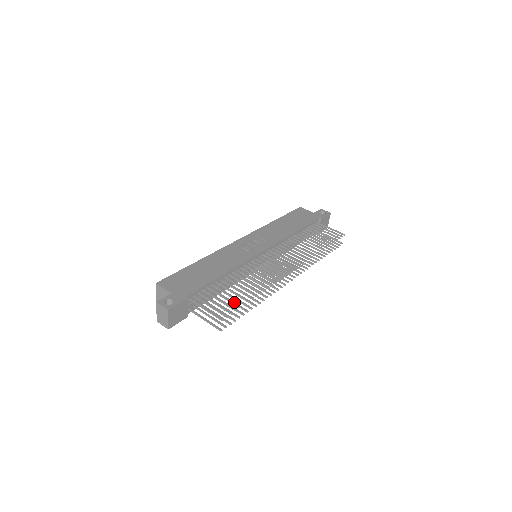
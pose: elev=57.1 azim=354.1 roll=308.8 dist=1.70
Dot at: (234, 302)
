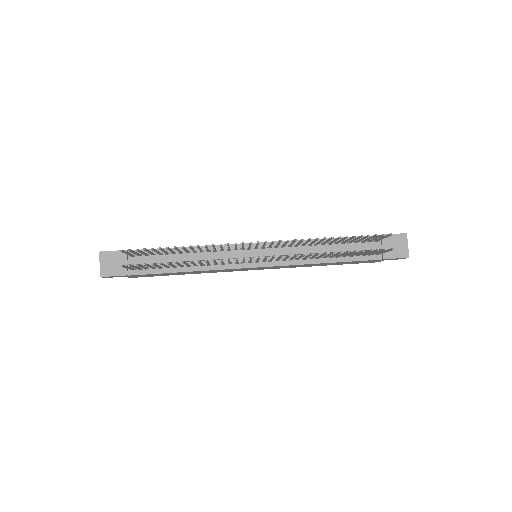
Dot at: (154, 249)
